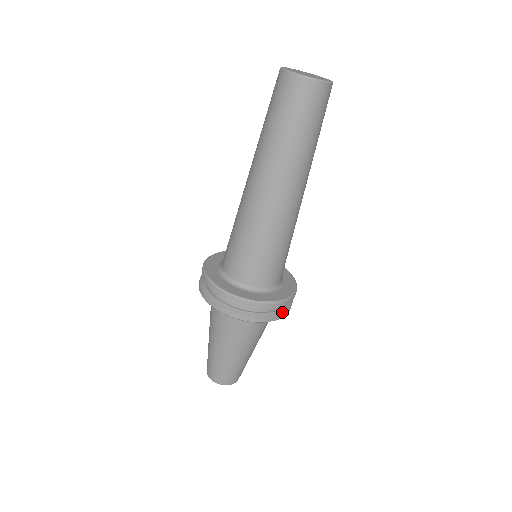
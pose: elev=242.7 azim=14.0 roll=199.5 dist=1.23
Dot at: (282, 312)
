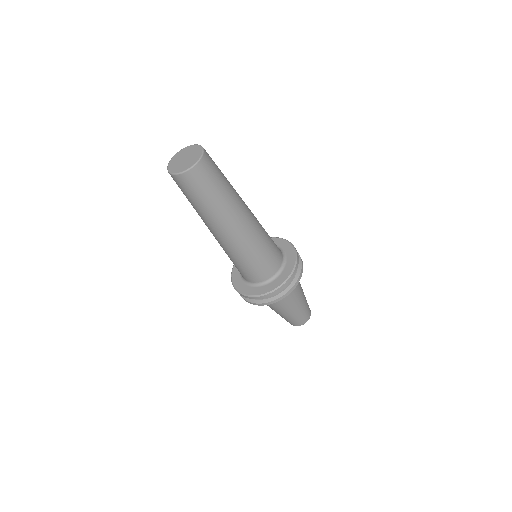
Dot at: (282, 294)
